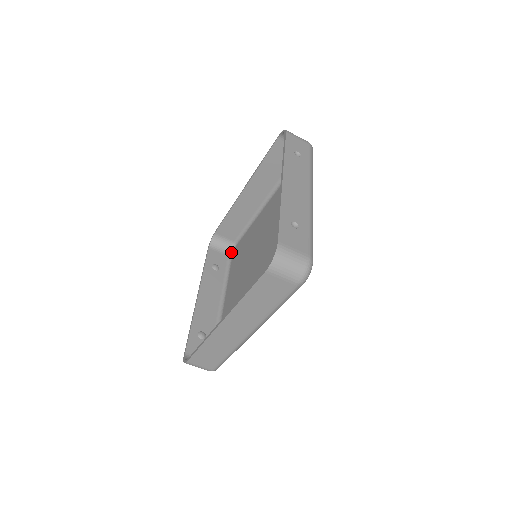
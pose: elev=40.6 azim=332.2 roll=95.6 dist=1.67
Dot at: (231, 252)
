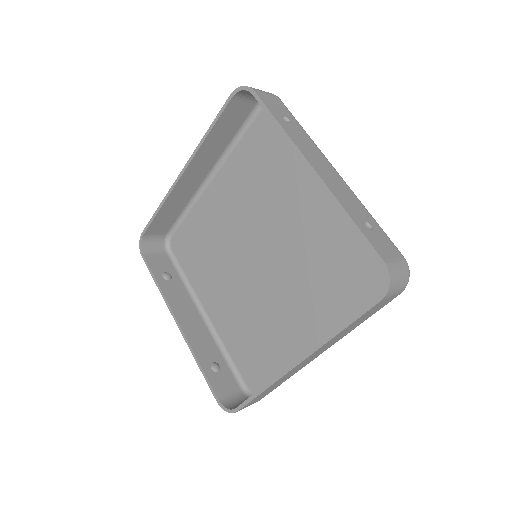
Dot at: (167, 247)
